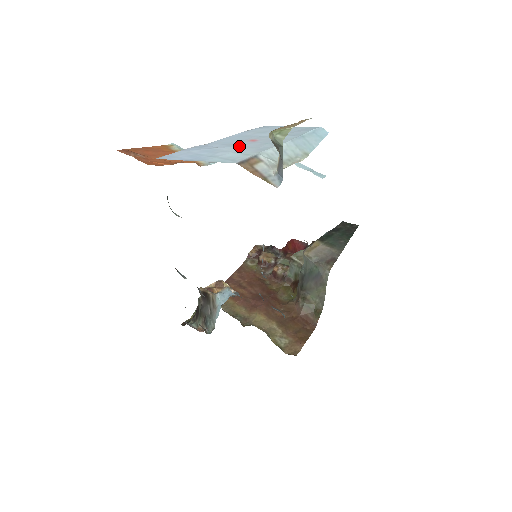
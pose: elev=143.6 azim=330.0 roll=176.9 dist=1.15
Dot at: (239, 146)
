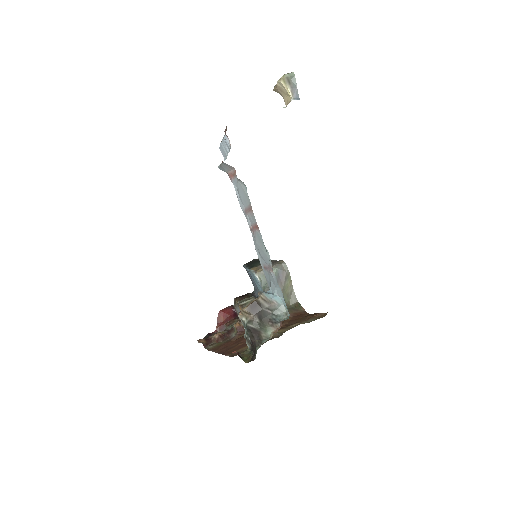
Dot at: occluded
